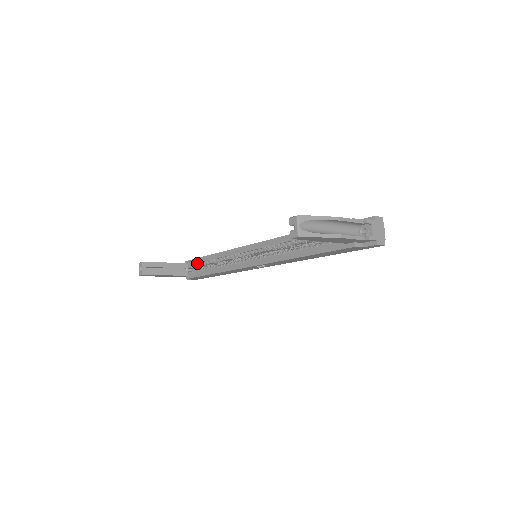
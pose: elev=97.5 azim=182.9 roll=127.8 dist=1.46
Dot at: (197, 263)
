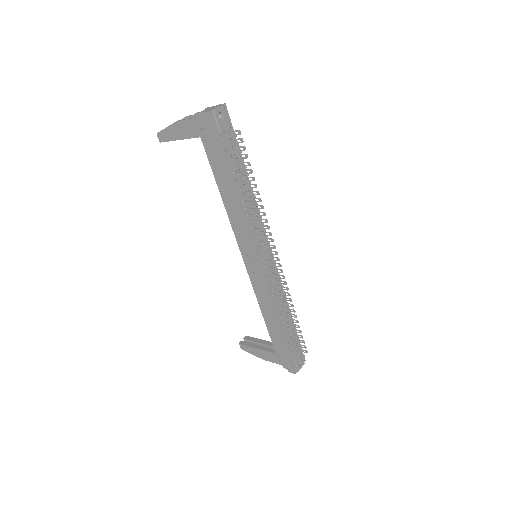
Dot at: occluded
